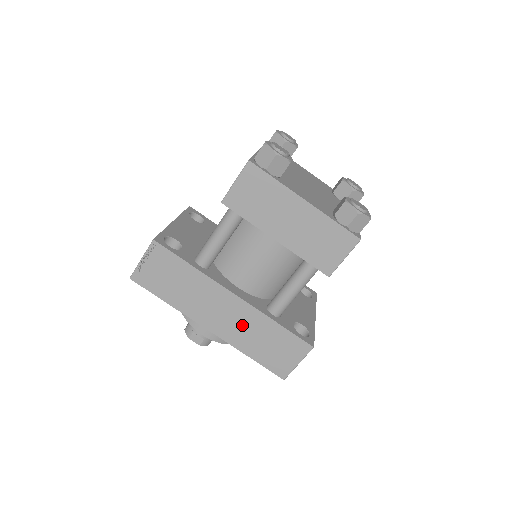
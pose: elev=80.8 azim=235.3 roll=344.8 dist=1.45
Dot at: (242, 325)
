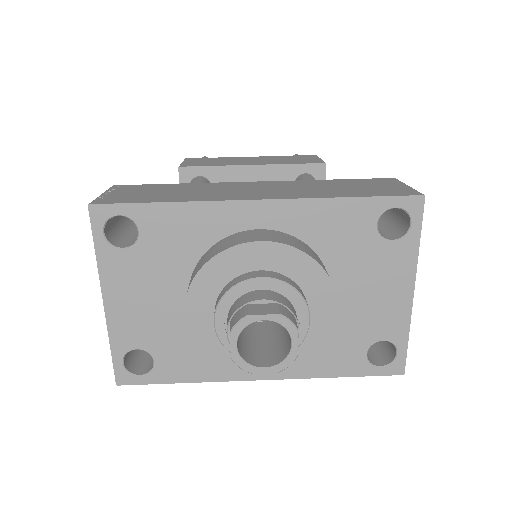
Dot at: (295, 188)
